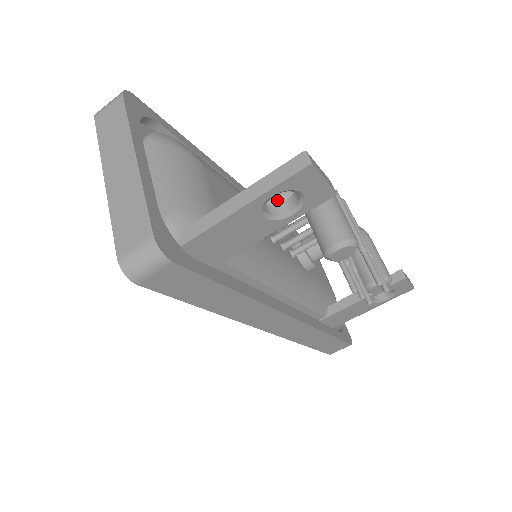
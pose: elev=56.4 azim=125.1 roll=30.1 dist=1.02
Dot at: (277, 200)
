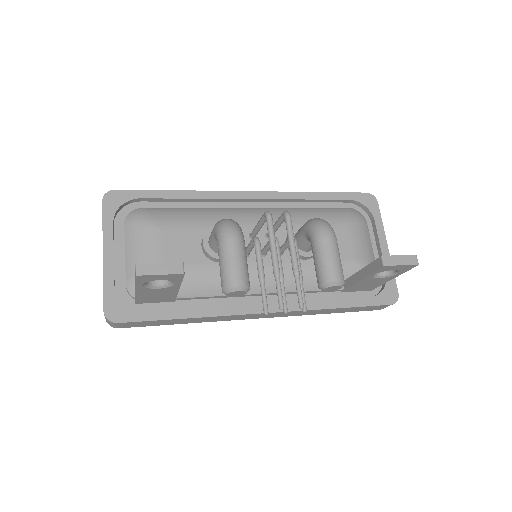
Dot at: (213, 241)
